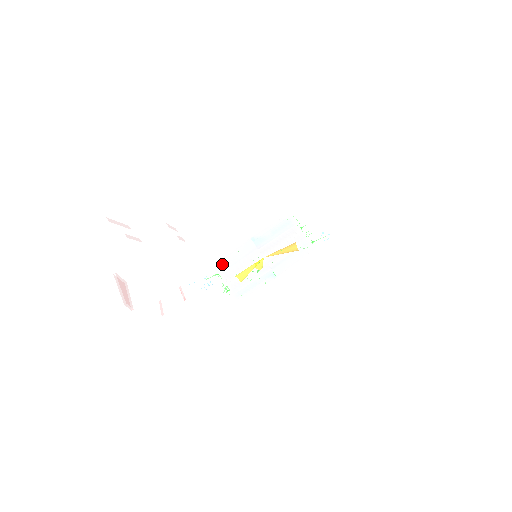
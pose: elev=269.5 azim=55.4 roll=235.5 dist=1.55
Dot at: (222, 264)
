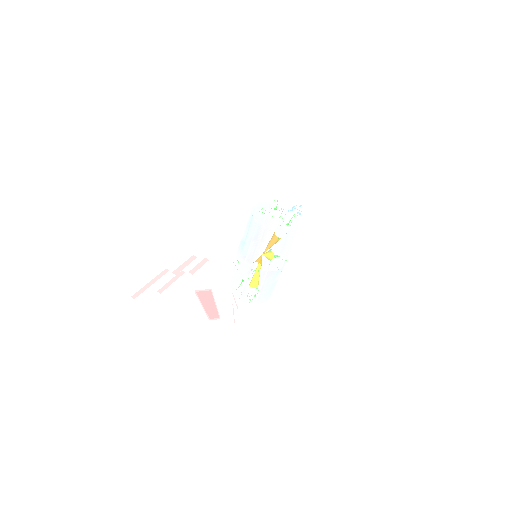
Dot at: (231, 282)
